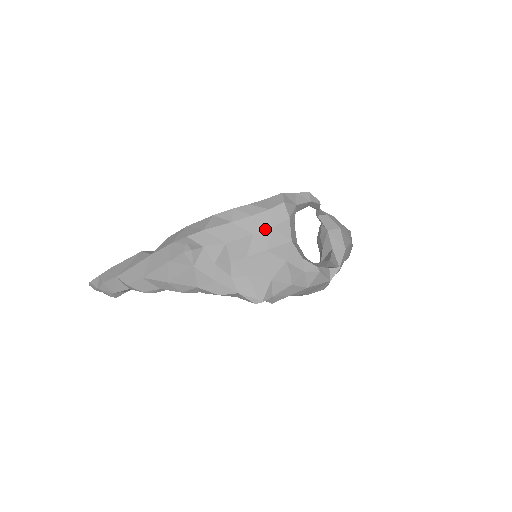
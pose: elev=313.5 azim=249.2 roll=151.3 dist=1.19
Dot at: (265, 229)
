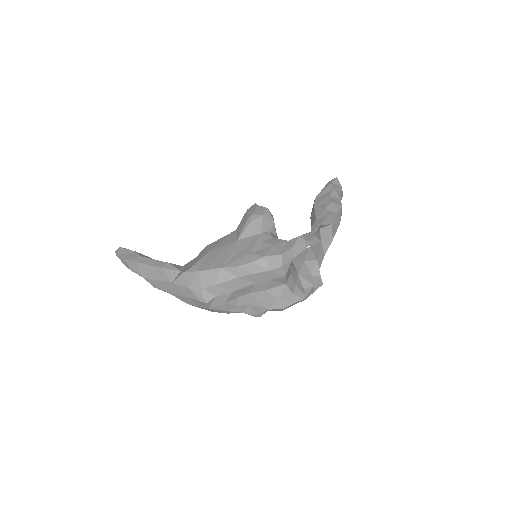
Dot at: (265, 281)
